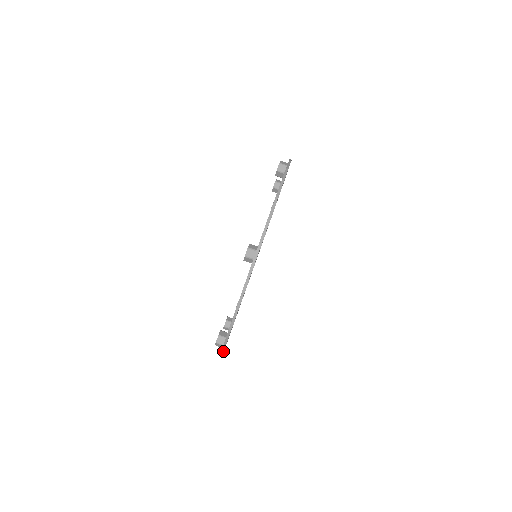
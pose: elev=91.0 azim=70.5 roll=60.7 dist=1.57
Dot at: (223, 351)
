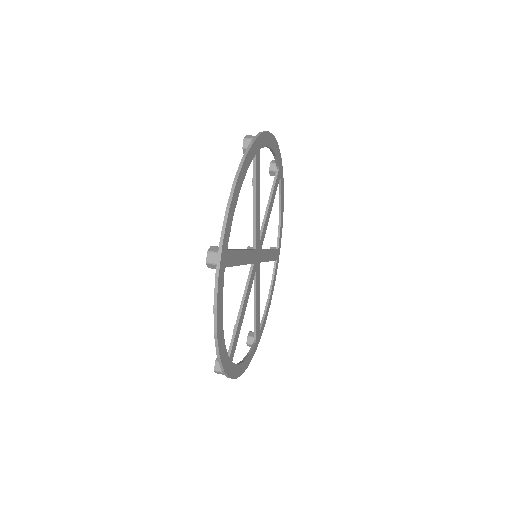
Dot at: (217, 280)
